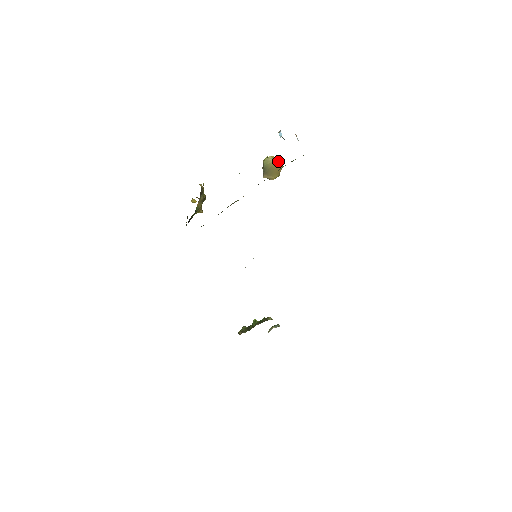
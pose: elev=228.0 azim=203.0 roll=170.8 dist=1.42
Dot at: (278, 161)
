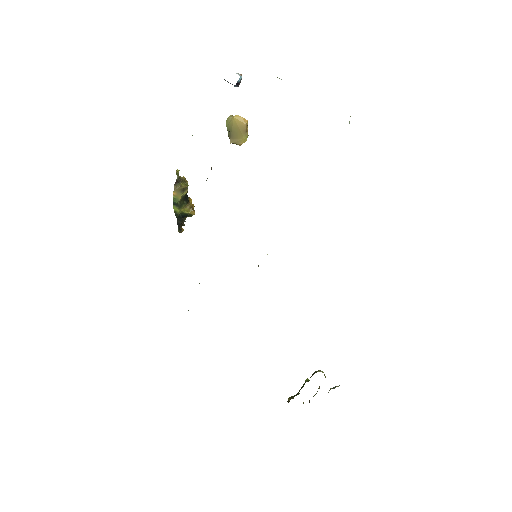
Dot at: (238, 117)
